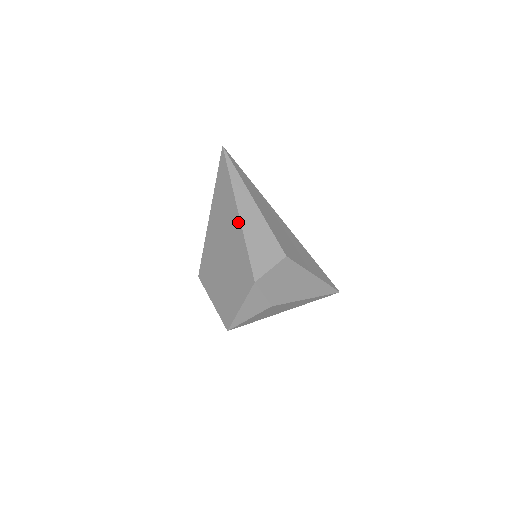
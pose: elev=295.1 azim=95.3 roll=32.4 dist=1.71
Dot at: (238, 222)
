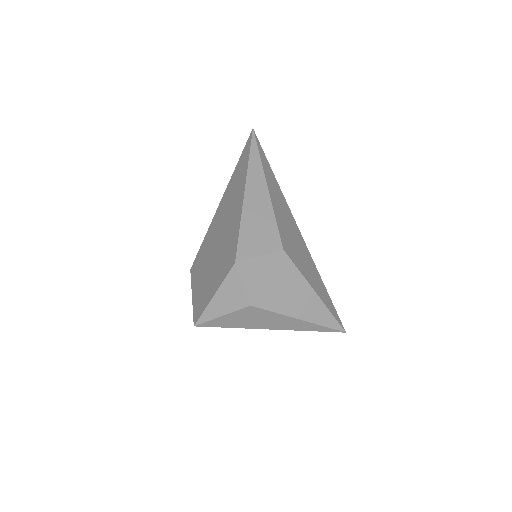
Dot at: (241, 200)
